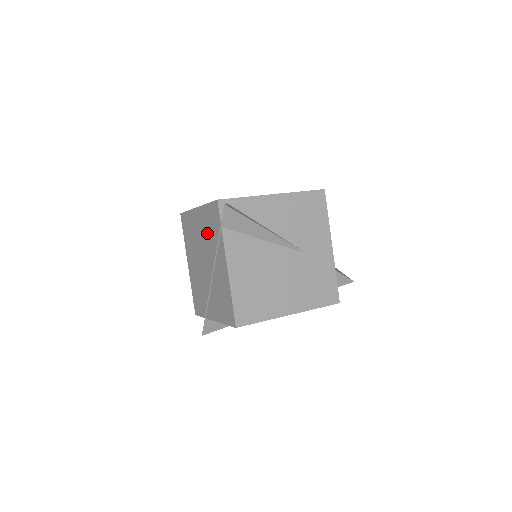
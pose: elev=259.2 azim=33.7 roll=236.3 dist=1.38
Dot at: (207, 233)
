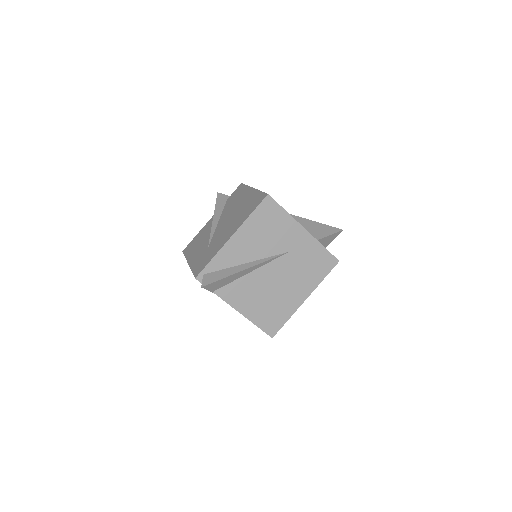
Dot at: occluded
